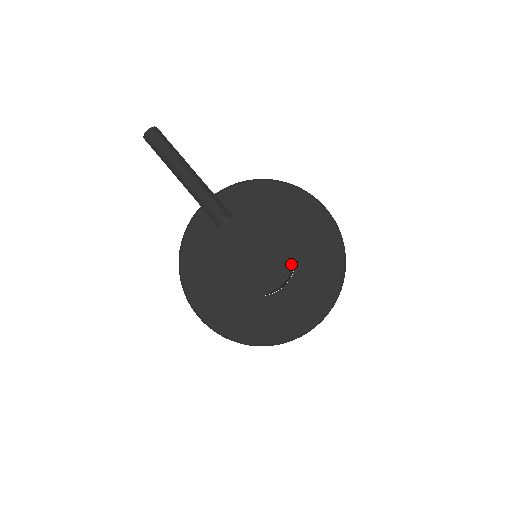
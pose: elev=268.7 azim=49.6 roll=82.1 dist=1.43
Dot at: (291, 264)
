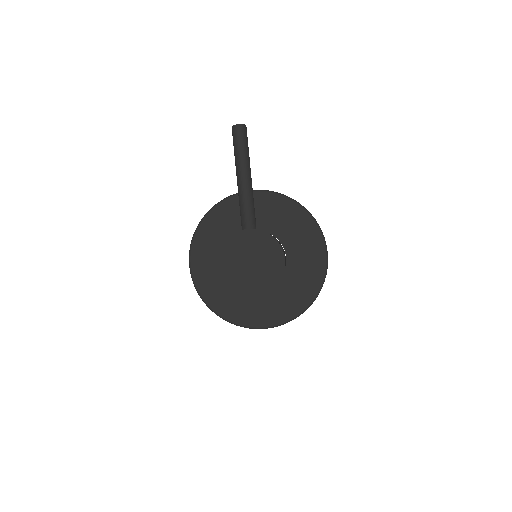
Dot at: (272, 287)
